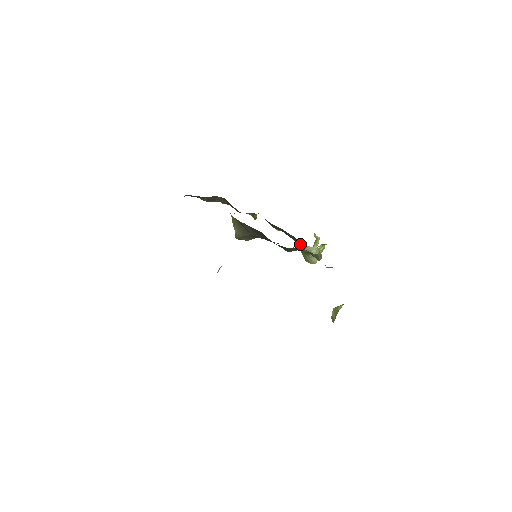
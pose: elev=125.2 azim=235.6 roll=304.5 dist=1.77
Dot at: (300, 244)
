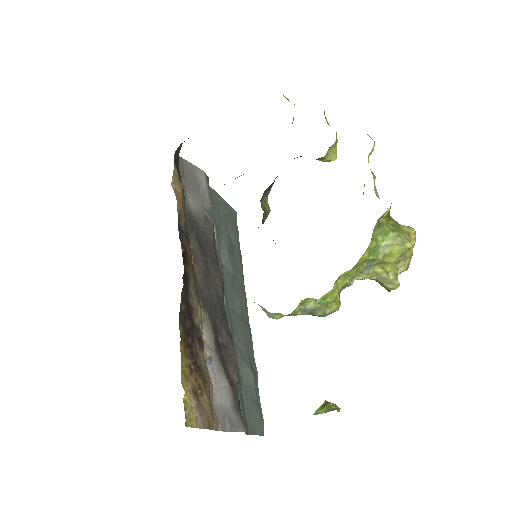
Dot at: occluded
